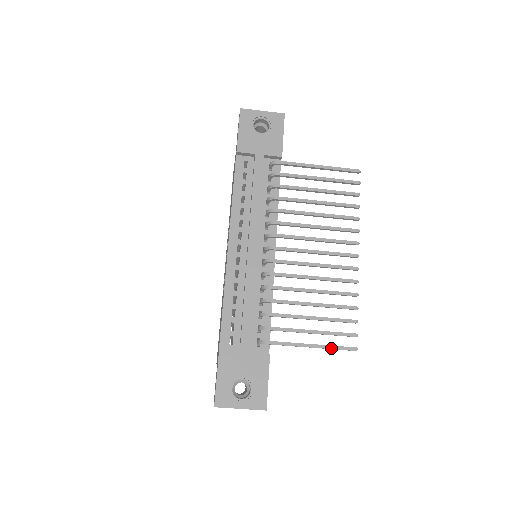
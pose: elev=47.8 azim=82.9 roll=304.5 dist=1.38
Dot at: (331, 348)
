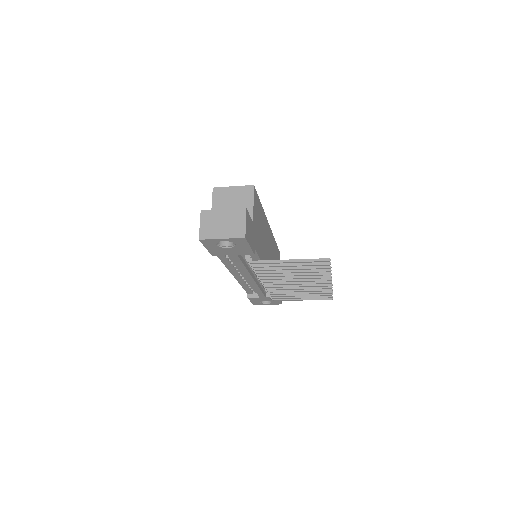
Dot at: occluded
